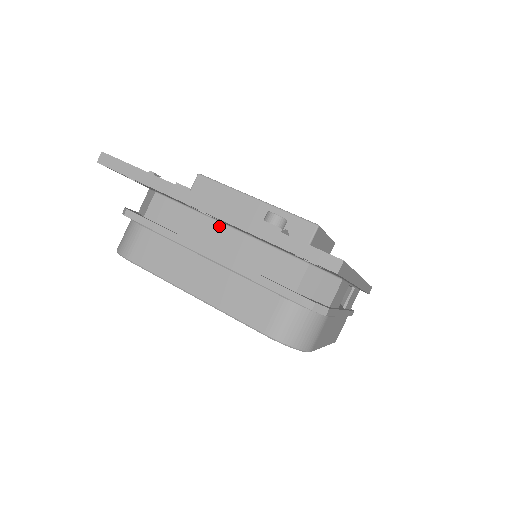
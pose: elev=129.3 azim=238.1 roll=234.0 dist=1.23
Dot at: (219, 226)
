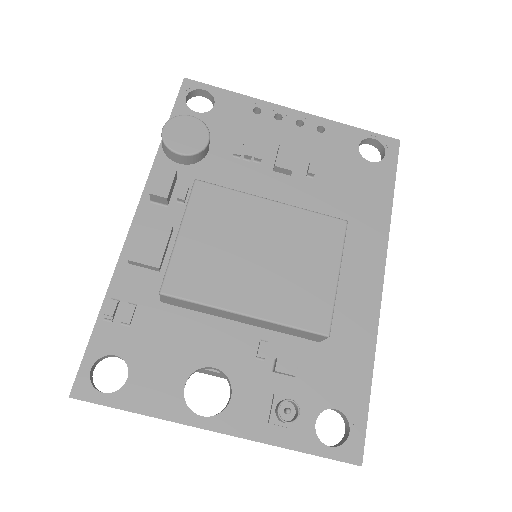
Dot at: occluded
